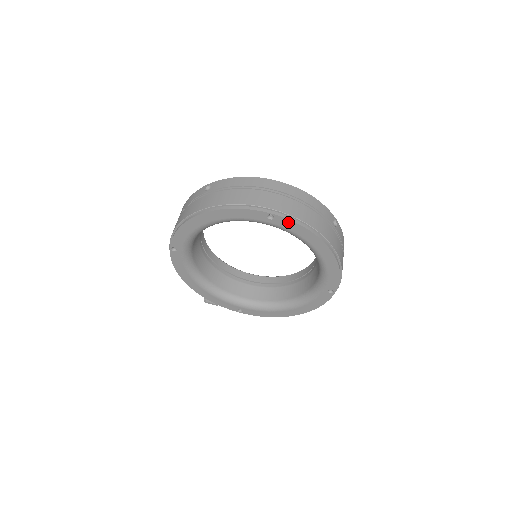
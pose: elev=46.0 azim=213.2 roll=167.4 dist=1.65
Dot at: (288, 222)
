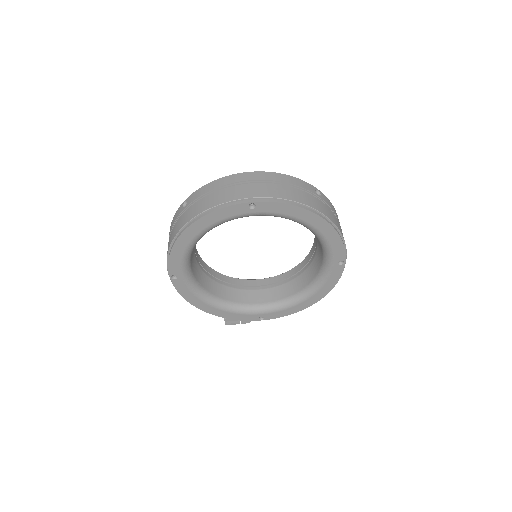
Dot at: (271, 205)
